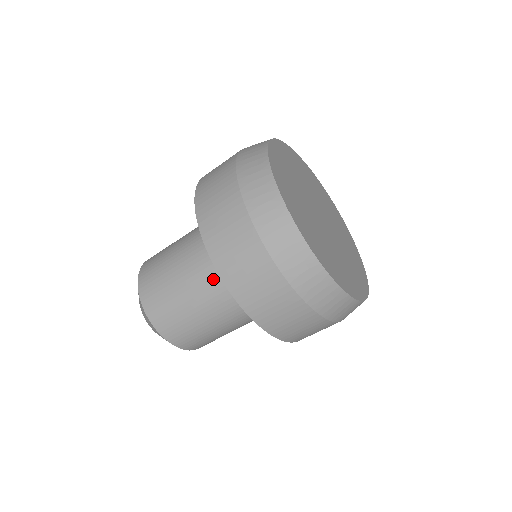
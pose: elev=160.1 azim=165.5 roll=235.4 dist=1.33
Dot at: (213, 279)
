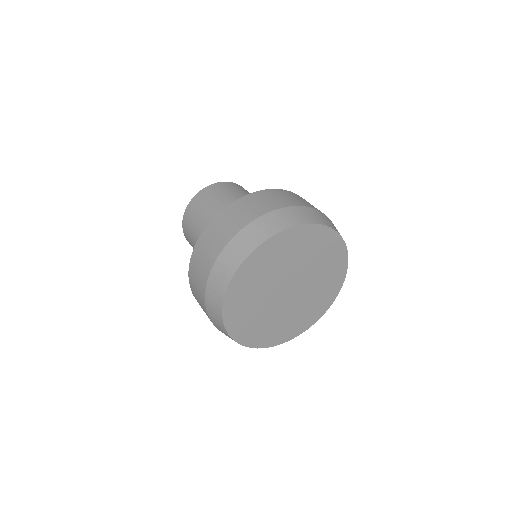
Dot at: occluded
